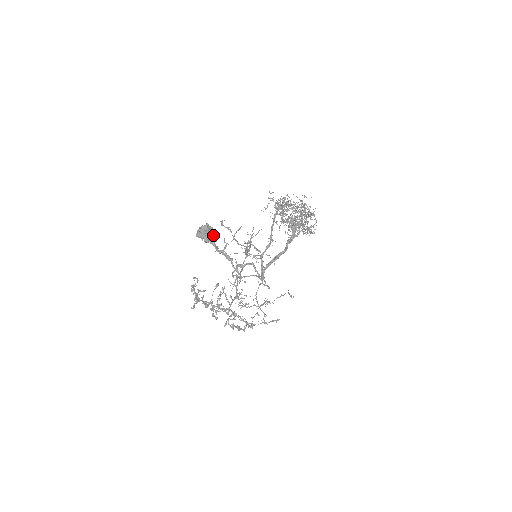
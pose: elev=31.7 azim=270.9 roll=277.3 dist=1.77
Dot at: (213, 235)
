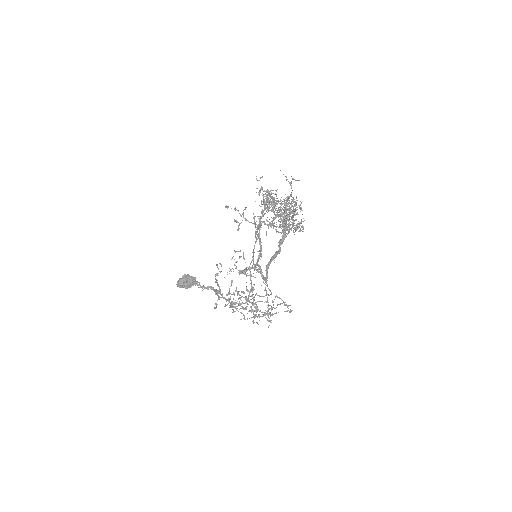
Dot at: (194, 280)
